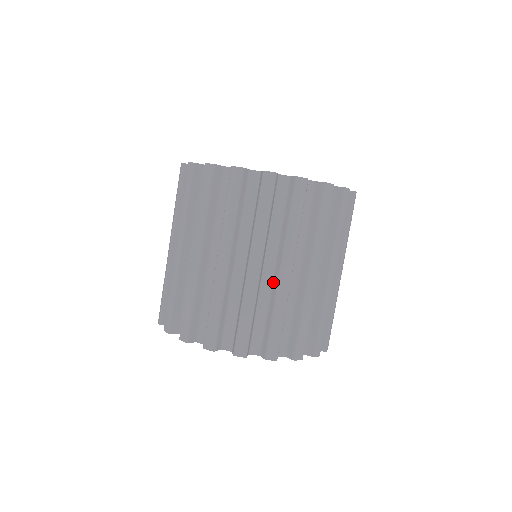
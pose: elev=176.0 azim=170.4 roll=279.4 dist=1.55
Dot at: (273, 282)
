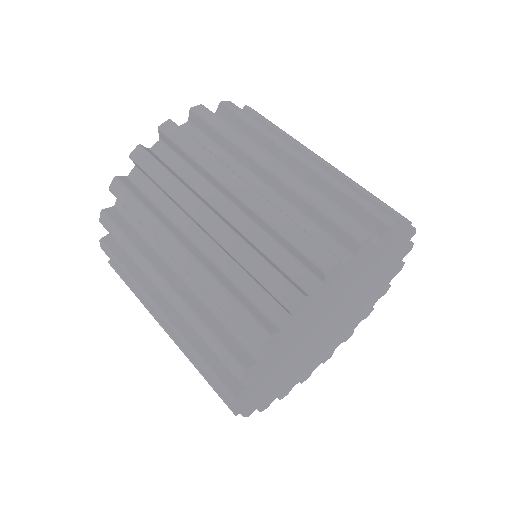
Dot at: (274, 189)
